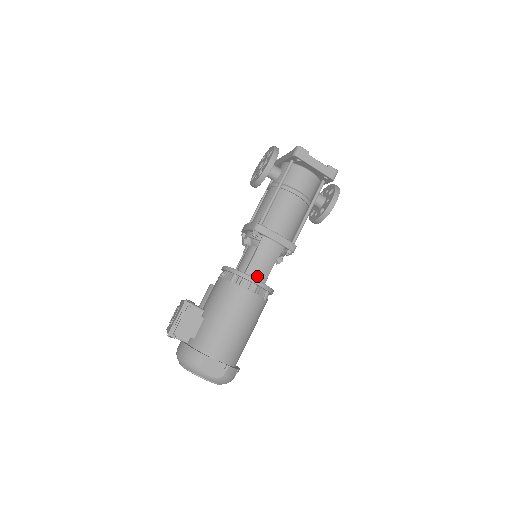
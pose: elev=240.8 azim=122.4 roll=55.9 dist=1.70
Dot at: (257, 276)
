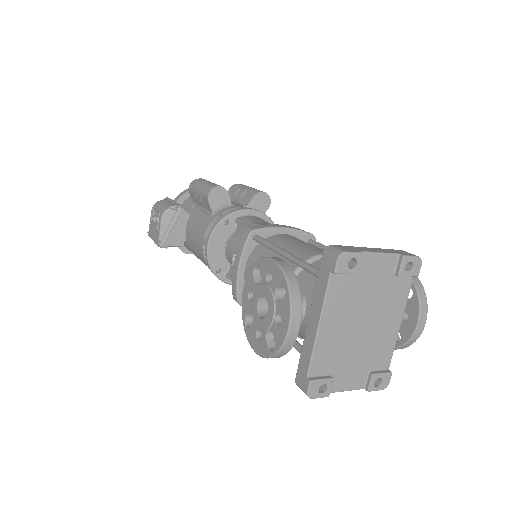
Dot at: occluded
